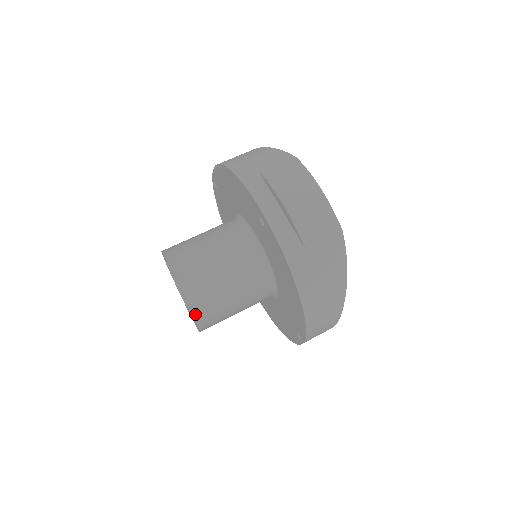
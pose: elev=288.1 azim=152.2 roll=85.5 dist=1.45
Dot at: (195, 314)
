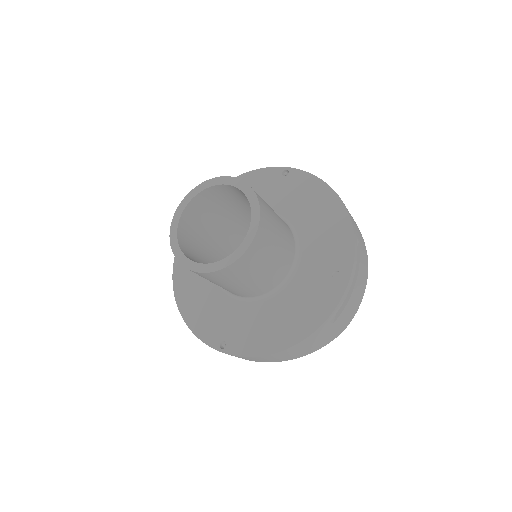
Dot at: (227, 268)
